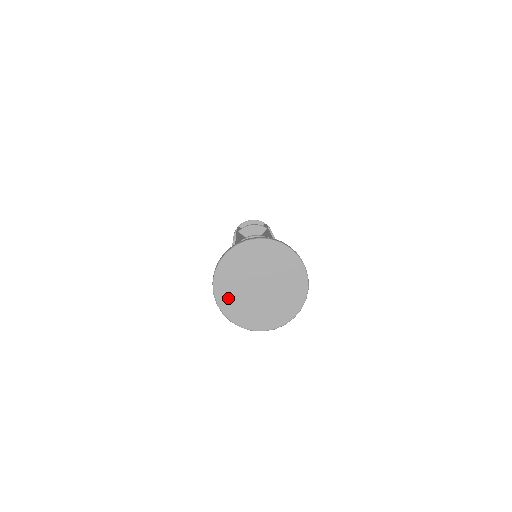
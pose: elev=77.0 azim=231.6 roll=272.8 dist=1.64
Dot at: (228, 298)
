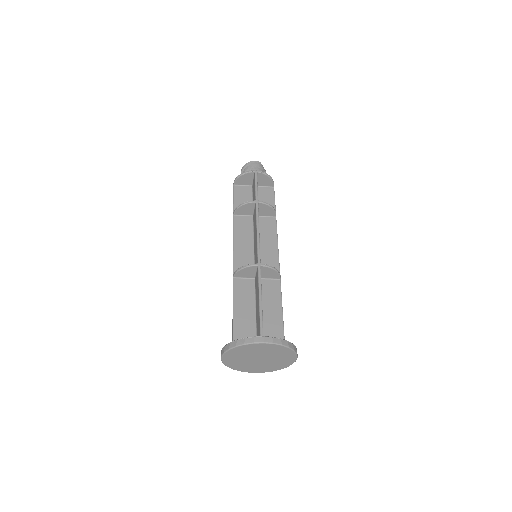
Dot at: (243, 368)
